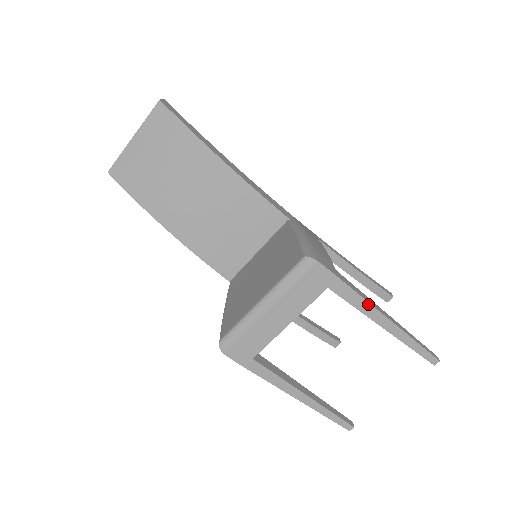
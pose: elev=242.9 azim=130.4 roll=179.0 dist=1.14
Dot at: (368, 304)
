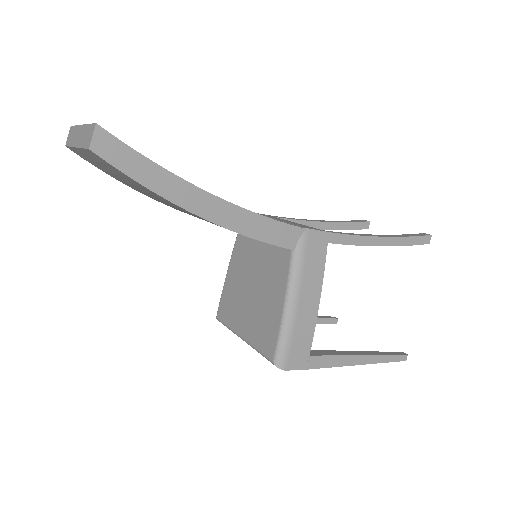
Dot at: (337, 366)
